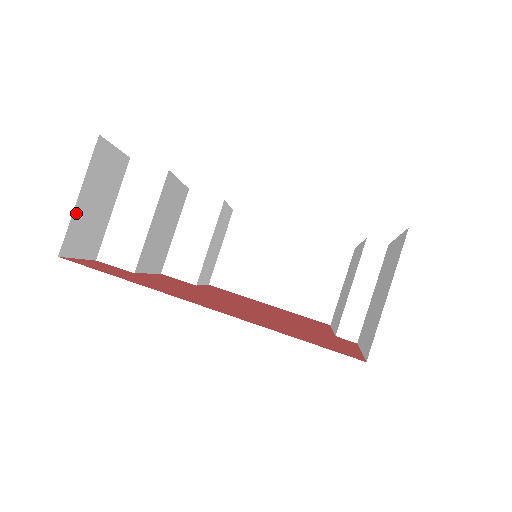
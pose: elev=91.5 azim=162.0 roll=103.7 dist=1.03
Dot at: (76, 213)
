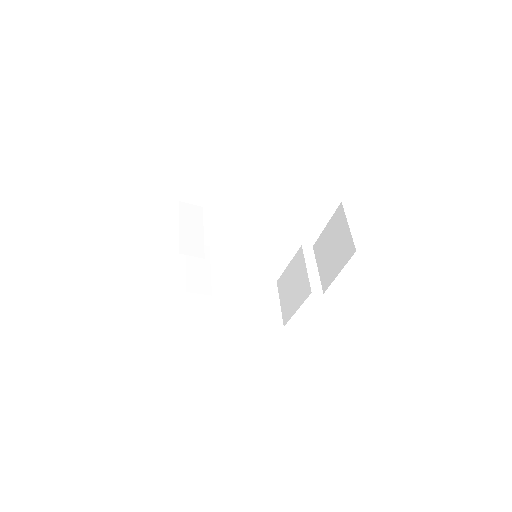
Dot at: occluded
